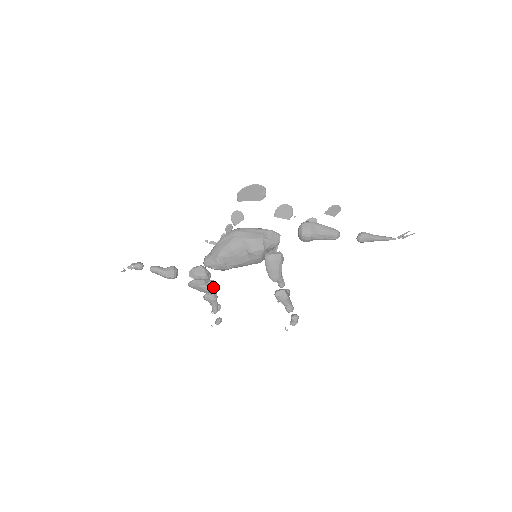
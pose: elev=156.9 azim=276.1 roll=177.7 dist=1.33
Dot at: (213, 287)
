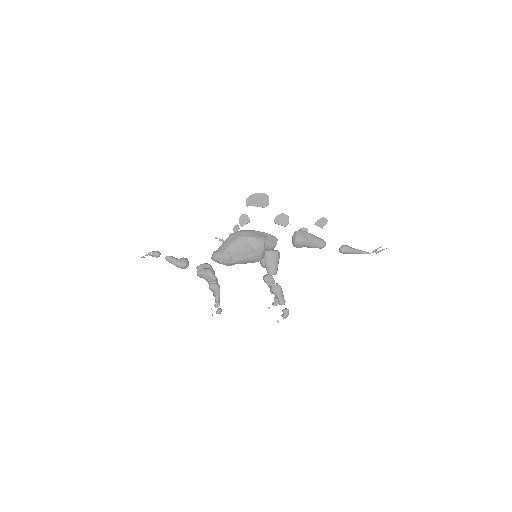
Dot at: occluded
